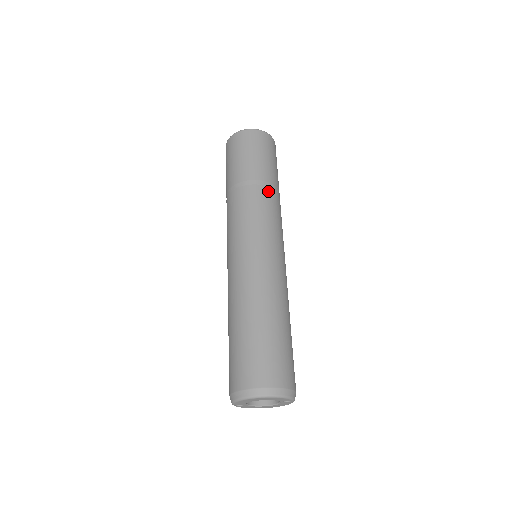
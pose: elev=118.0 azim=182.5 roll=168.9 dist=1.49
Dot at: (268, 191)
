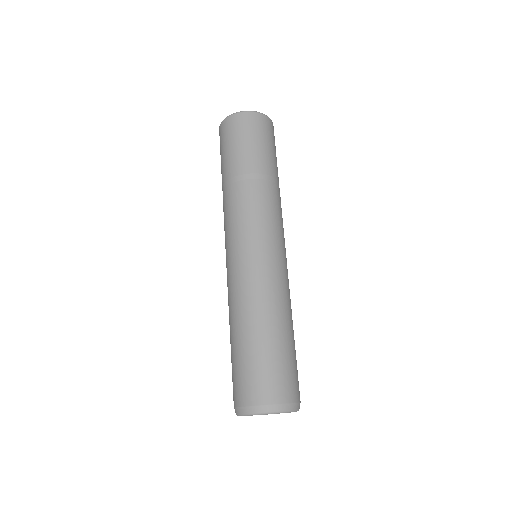
Dot at: (260, 184)
